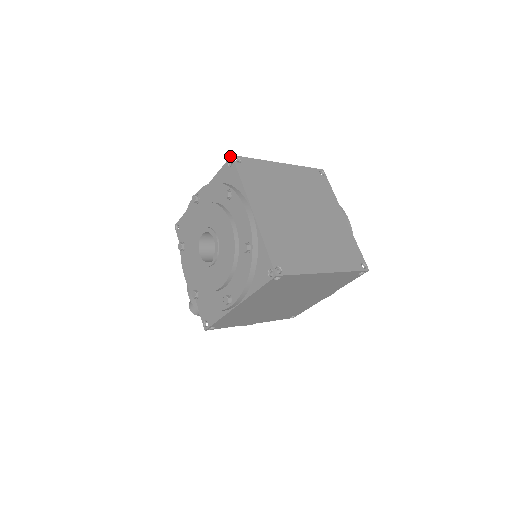
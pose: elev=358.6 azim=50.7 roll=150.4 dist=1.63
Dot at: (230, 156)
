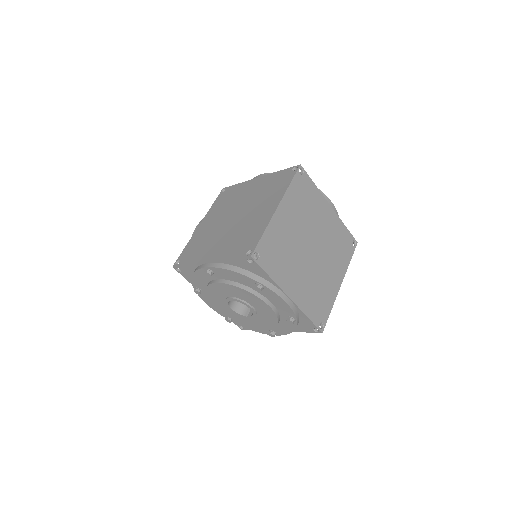
Dot at: (249, 257)
